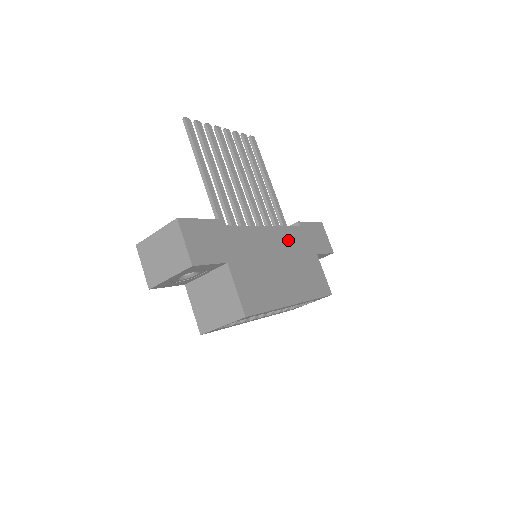
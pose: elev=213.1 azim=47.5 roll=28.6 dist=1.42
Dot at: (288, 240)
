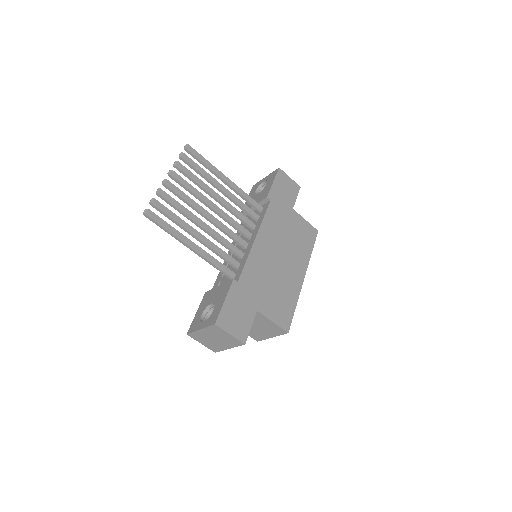
Dot at: (272, 228)
